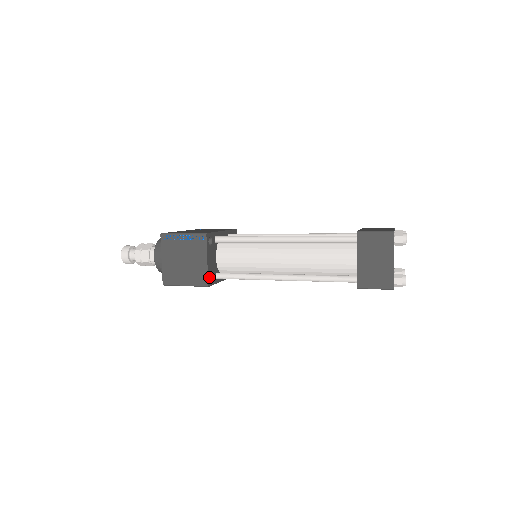
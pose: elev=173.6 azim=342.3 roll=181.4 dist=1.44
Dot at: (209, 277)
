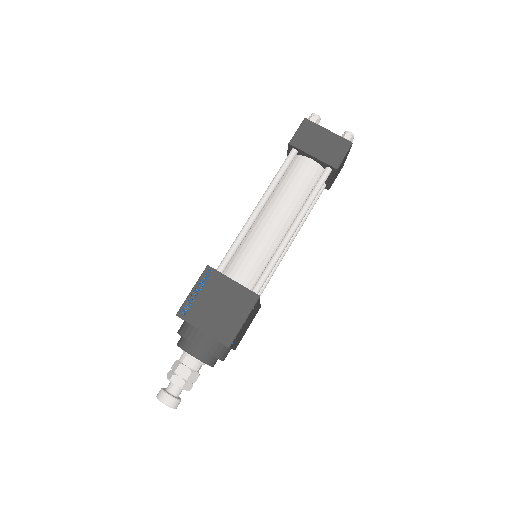
Dot at: (251, 291)
